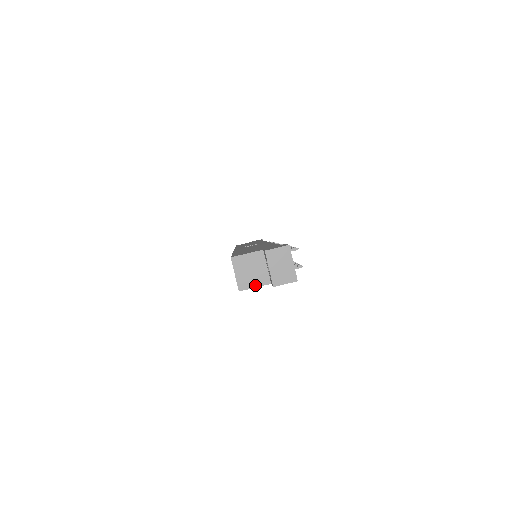
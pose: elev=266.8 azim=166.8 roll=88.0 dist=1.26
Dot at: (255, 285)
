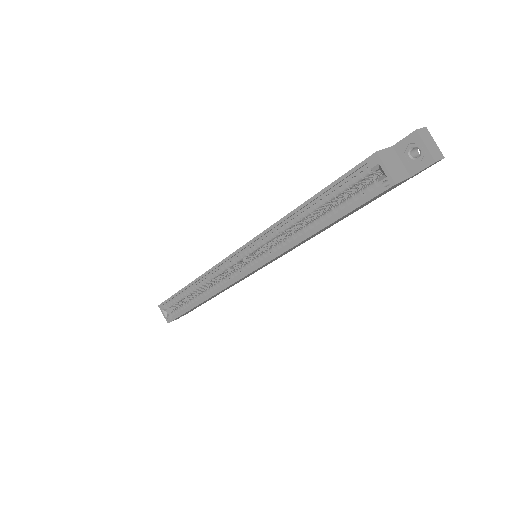
Dot at: (402, 178)
